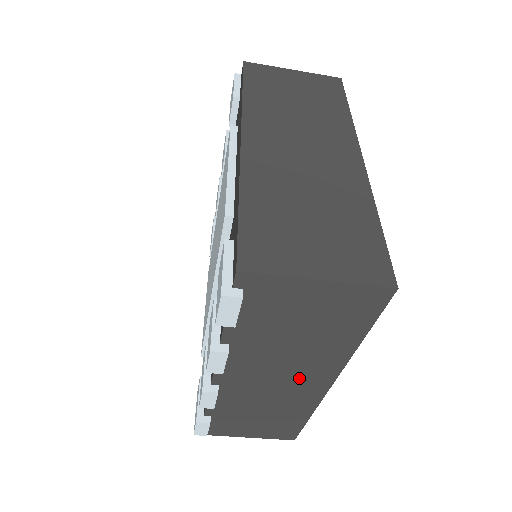
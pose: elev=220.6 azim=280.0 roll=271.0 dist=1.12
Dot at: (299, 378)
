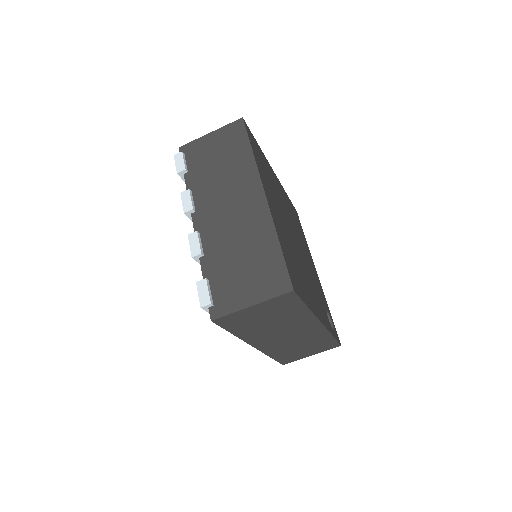
Dot at: (242, 199)
